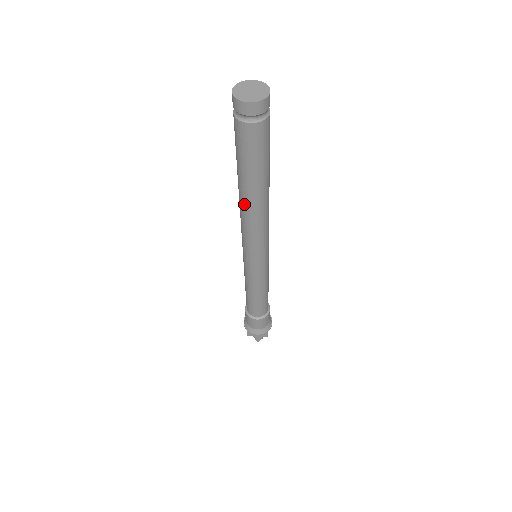
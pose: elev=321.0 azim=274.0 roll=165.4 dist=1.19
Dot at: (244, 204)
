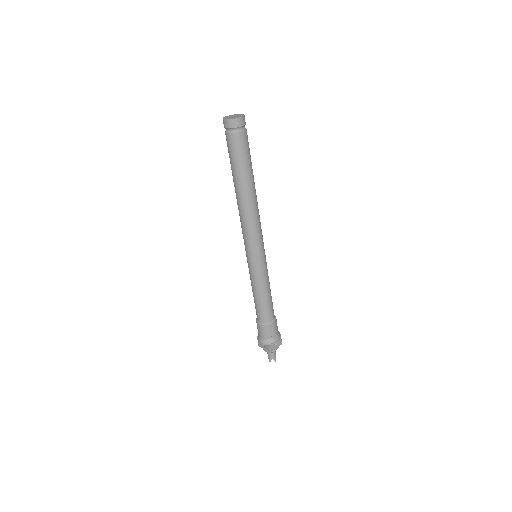
Dot at: (236, 198)
